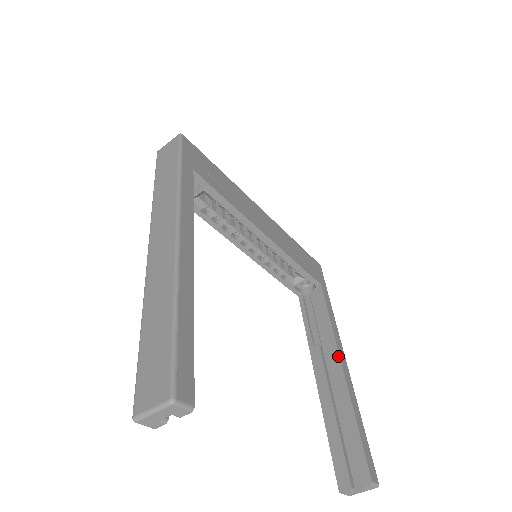
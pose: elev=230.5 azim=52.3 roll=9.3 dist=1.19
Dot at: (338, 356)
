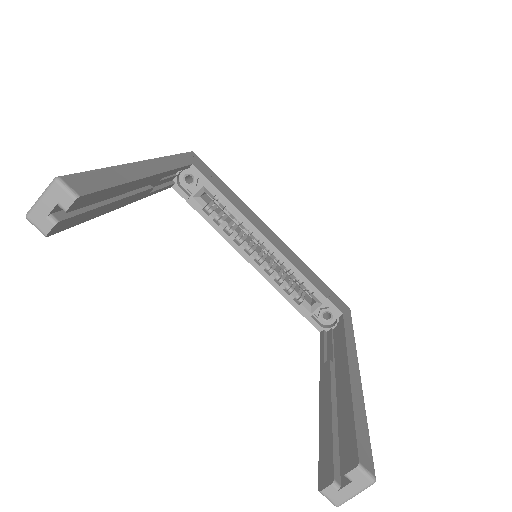
Dot at: (346, 360)
